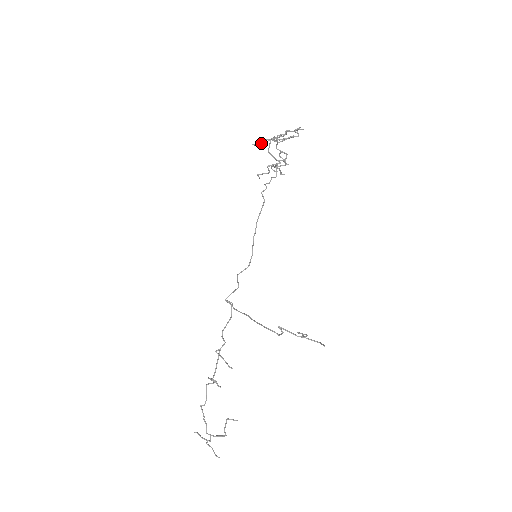
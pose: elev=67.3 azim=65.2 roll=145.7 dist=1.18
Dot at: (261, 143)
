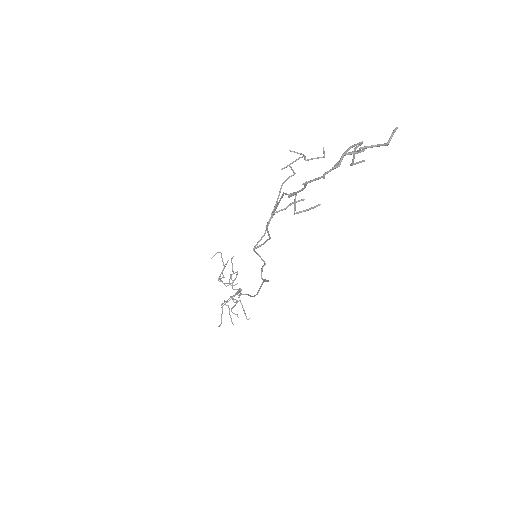
Dot at: (221, 315)
